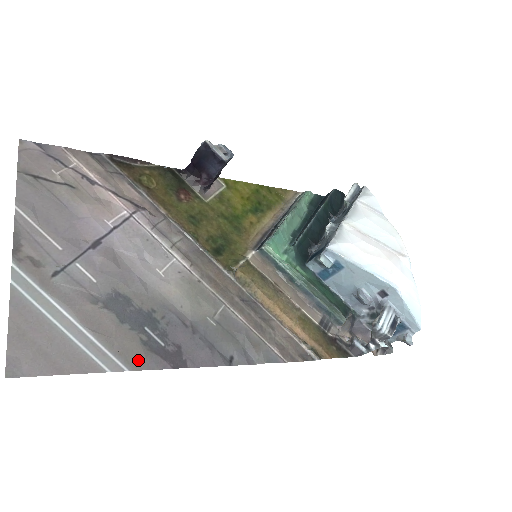
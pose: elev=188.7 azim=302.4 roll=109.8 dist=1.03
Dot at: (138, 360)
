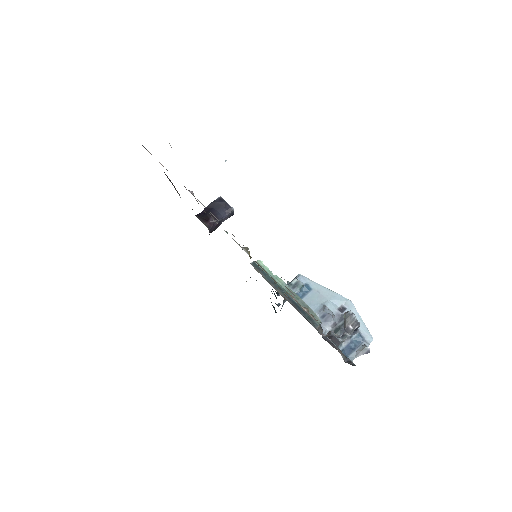
Dot at: occluded
